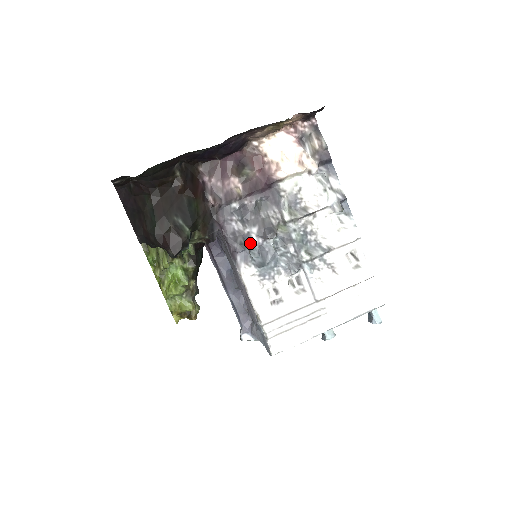
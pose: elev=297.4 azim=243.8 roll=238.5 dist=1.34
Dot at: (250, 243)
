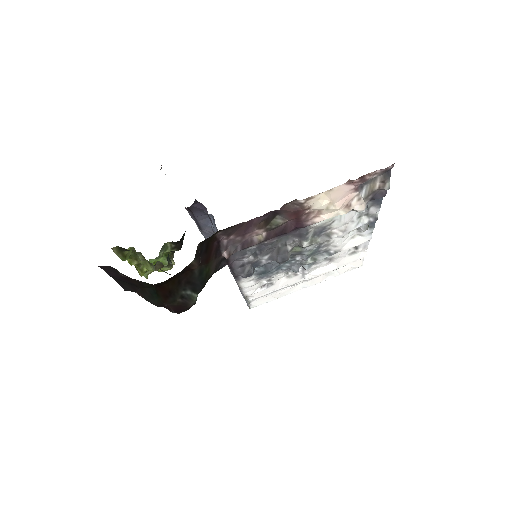
Dot at: (257, 265)
